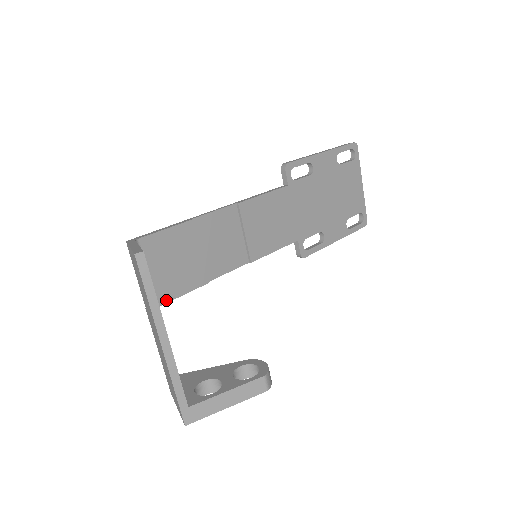
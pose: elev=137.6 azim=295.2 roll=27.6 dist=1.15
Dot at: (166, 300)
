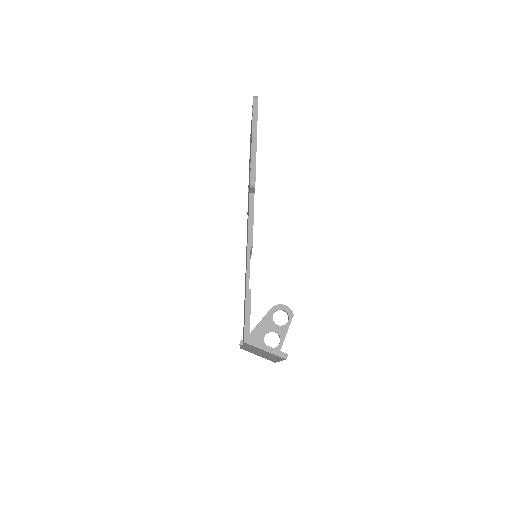
Dot at: occluded
